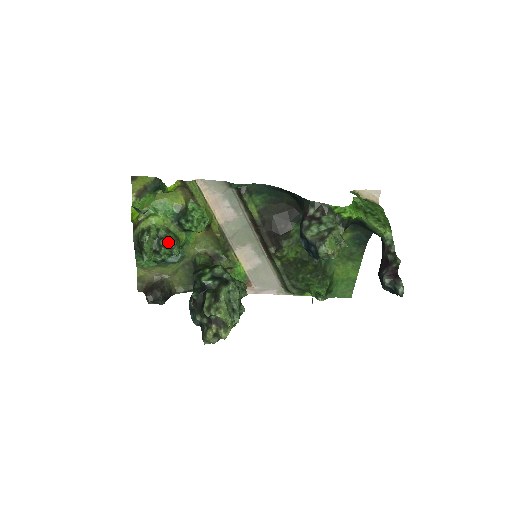
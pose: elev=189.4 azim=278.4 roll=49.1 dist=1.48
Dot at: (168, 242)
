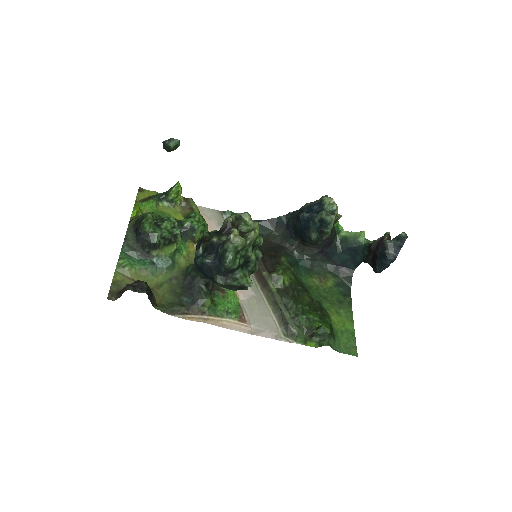
Dot at: (172, 217)
